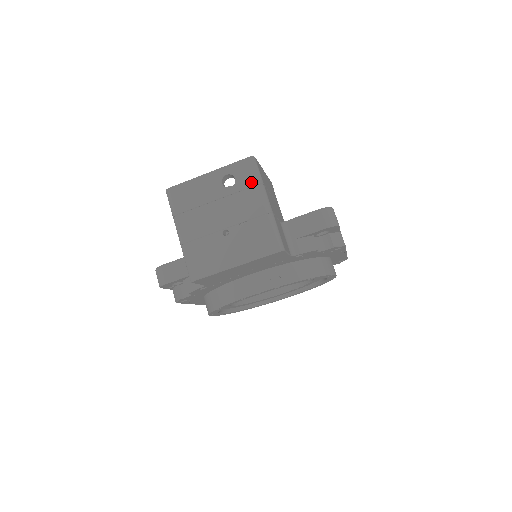
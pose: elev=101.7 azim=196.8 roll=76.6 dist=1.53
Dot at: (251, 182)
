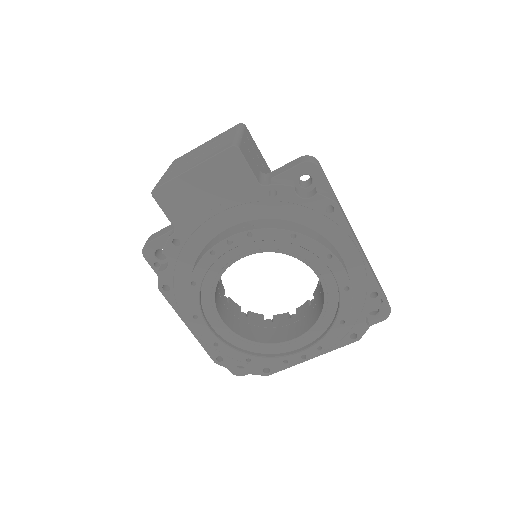
Dot at: (233, 131)
